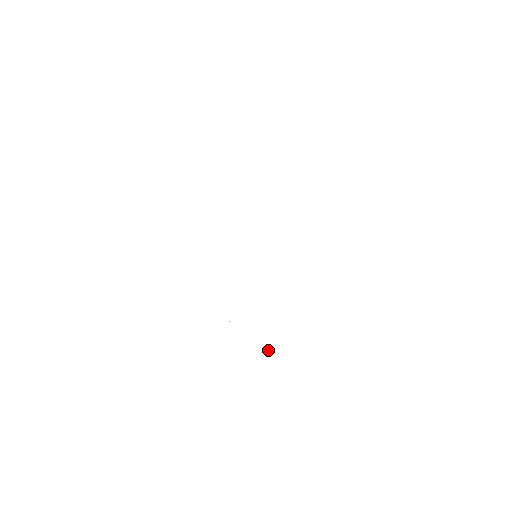
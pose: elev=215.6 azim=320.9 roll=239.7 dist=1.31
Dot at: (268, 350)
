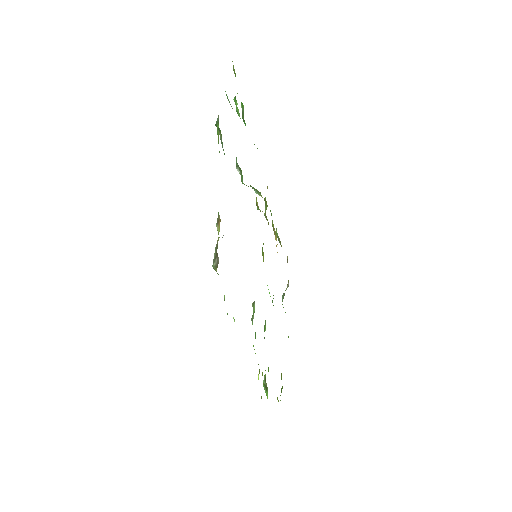
Dot at: (258, 374)
